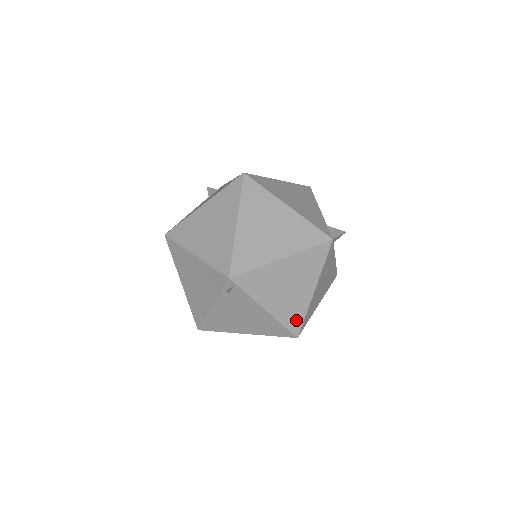
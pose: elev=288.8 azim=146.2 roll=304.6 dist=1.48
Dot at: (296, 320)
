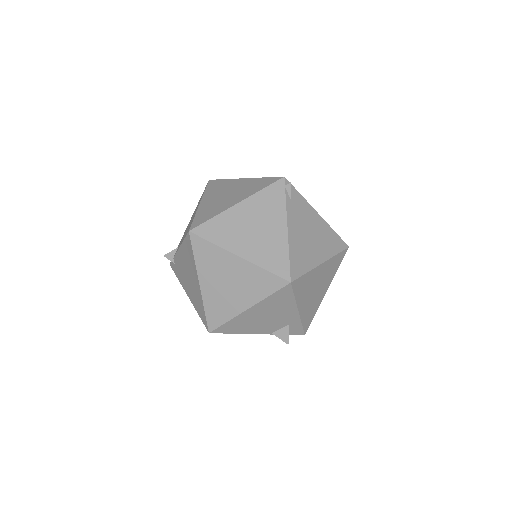
Dot at: occluded
